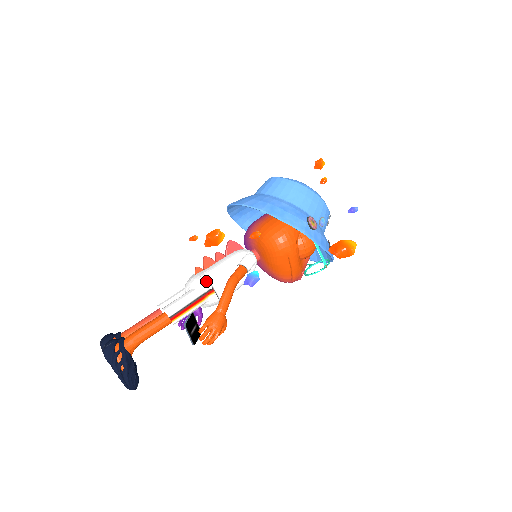
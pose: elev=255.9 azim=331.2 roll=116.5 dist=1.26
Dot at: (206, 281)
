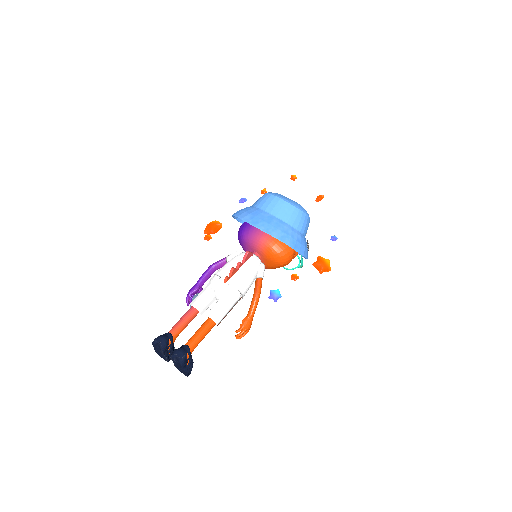
Dot at: (239, 293)
